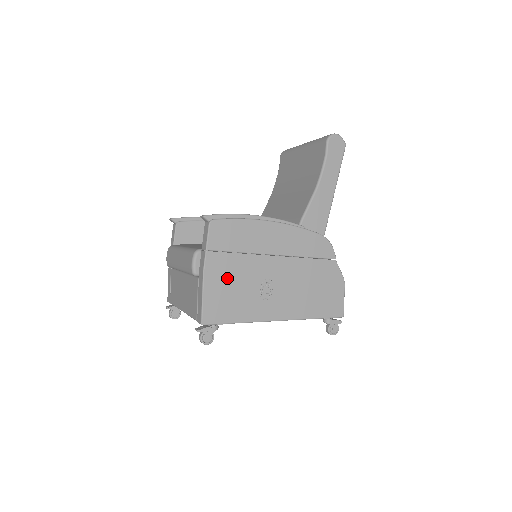
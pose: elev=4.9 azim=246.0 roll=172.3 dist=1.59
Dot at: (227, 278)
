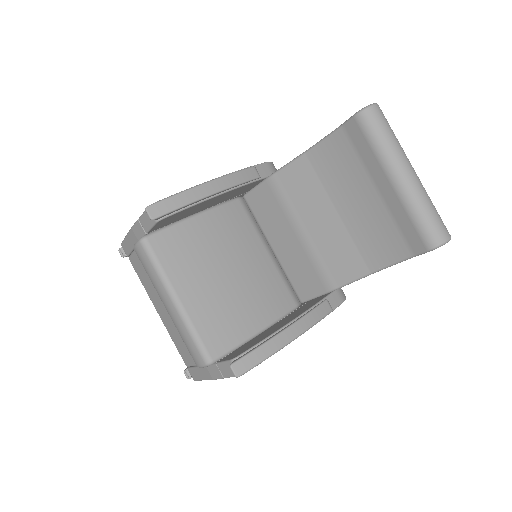
Dot at: occluded
